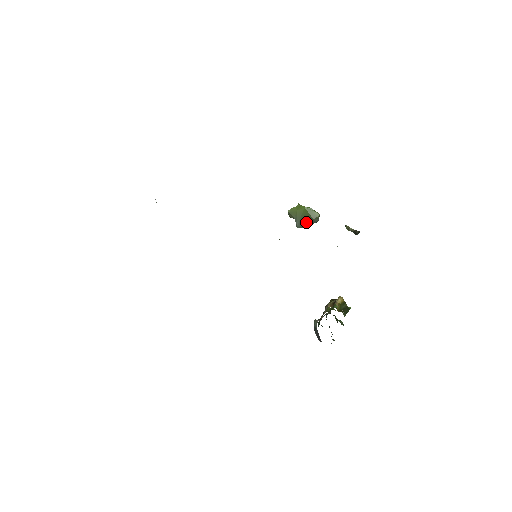
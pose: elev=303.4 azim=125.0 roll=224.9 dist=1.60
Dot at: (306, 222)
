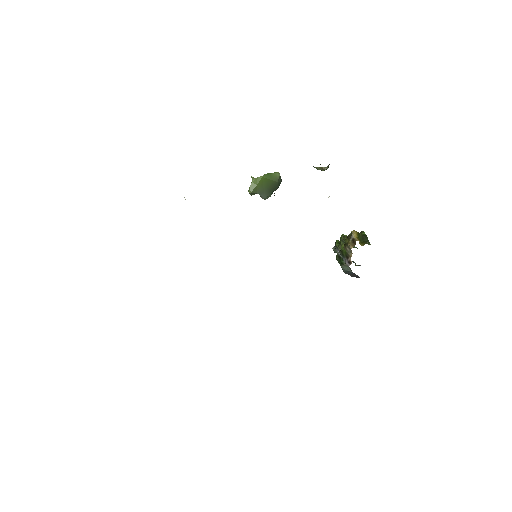
Dot at: (271, 189)
